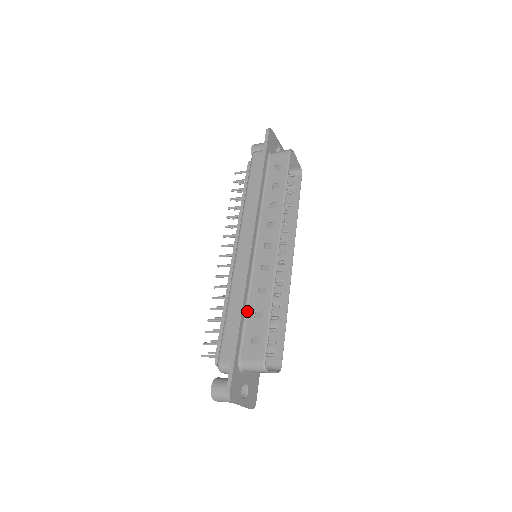
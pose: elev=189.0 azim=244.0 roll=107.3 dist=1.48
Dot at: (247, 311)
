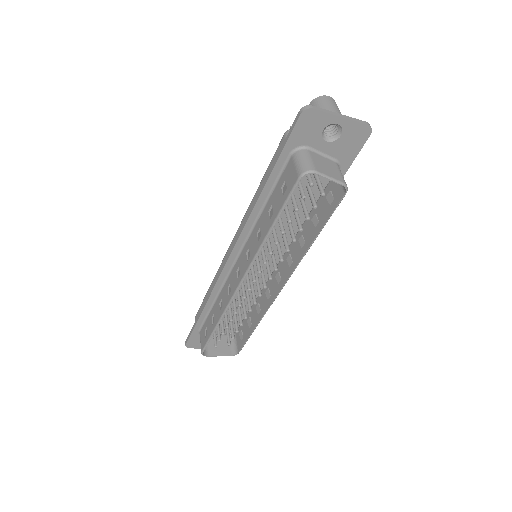
Dot at: (213, 306)
